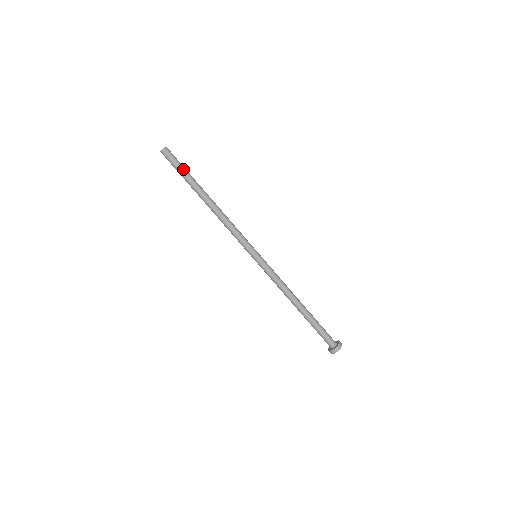
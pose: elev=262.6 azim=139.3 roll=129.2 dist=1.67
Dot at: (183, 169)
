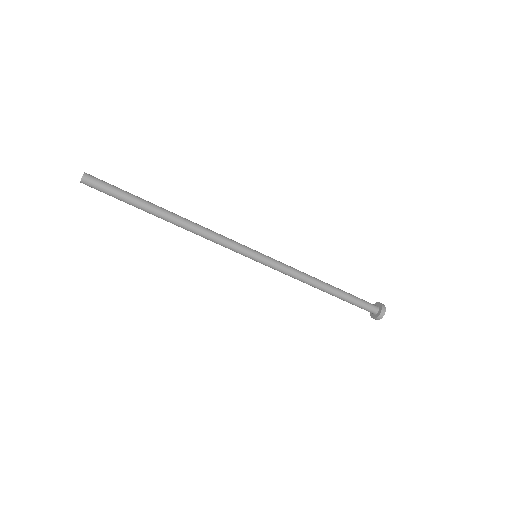
Dot at: (119, 197)
